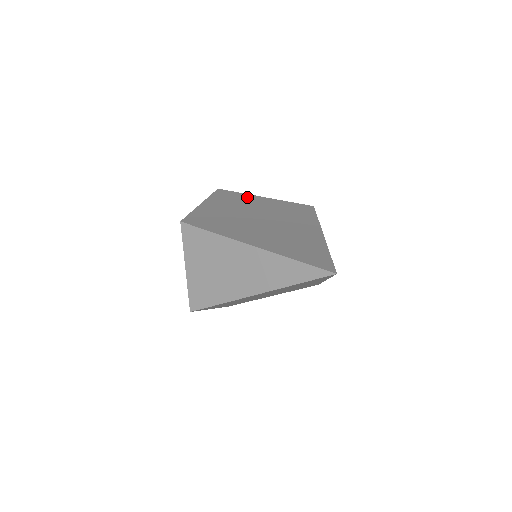
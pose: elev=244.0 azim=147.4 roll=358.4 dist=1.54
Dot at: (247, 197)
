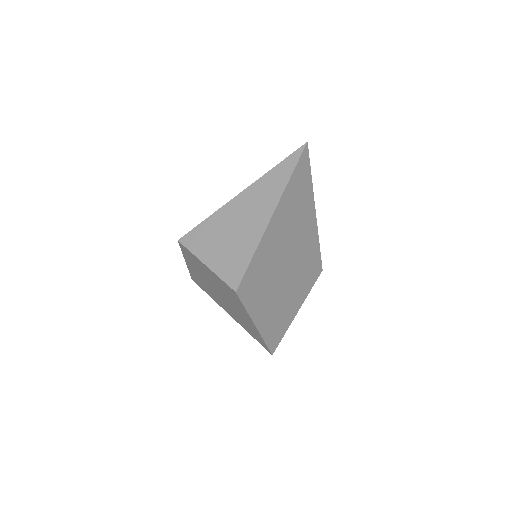
Dot at: occluded
